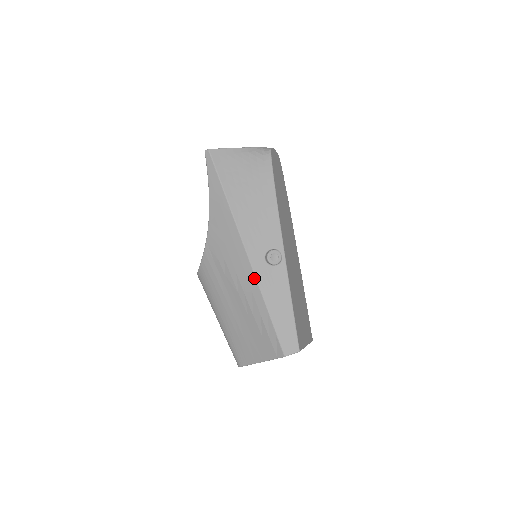
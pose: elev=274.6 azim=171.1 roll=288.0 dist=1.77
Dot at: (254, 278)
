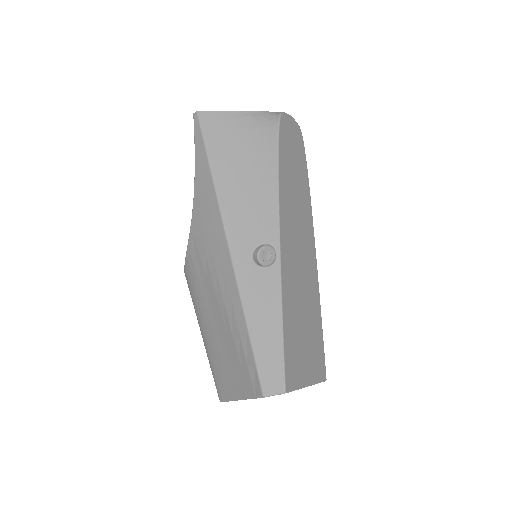
Dot at: (234, 281)
